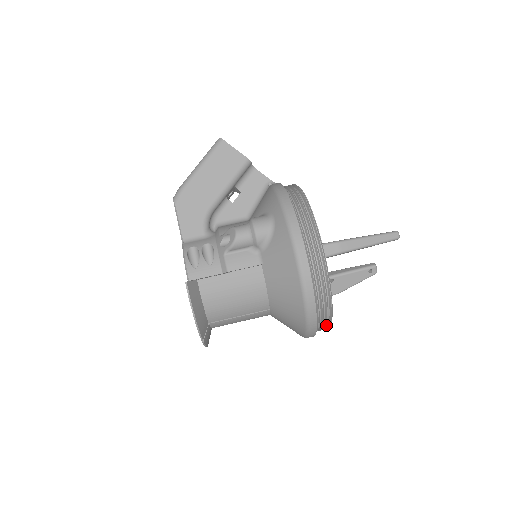
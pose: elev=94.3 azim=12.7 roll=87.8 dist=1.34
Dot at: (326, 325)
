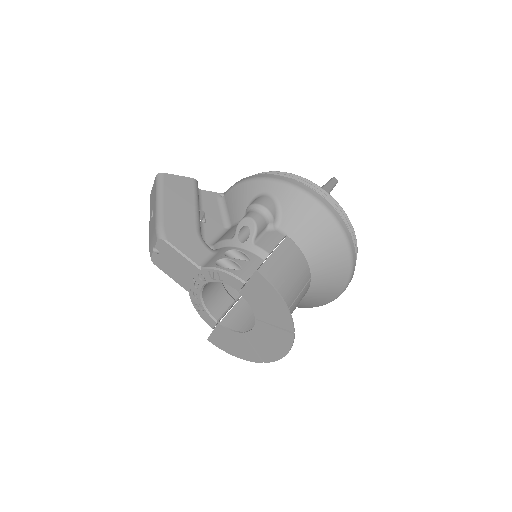
Dot at: occluded
